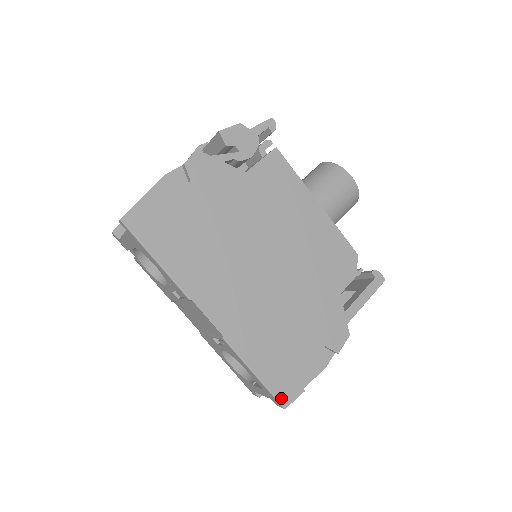
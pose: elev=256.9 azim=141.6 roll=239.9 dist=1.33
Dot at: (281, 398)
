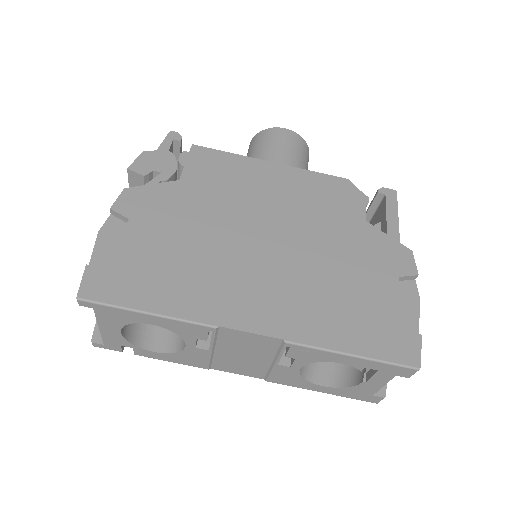
Dot at: (405, 360)
